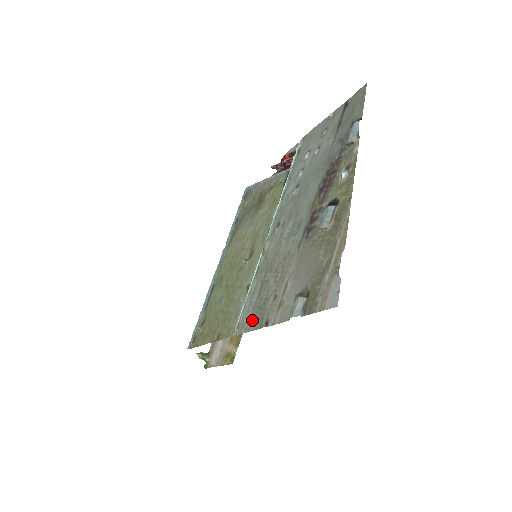
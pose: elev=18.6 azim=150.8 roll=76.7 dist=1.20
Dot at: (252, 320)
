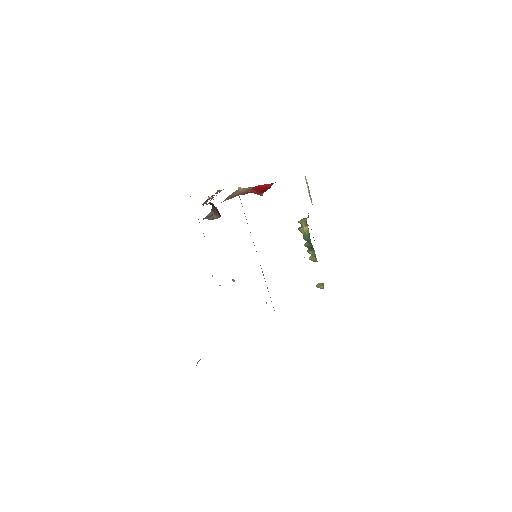
Dot at: occluded
